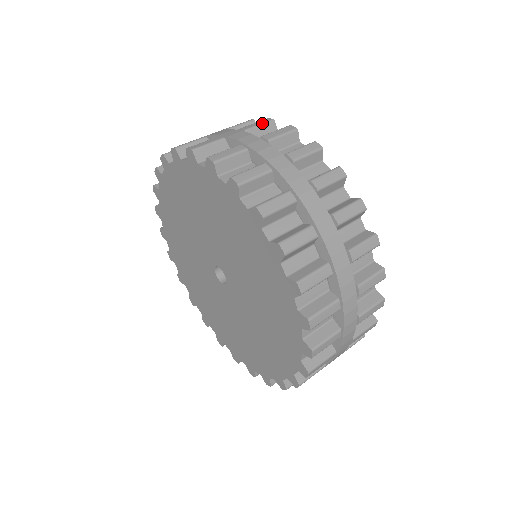
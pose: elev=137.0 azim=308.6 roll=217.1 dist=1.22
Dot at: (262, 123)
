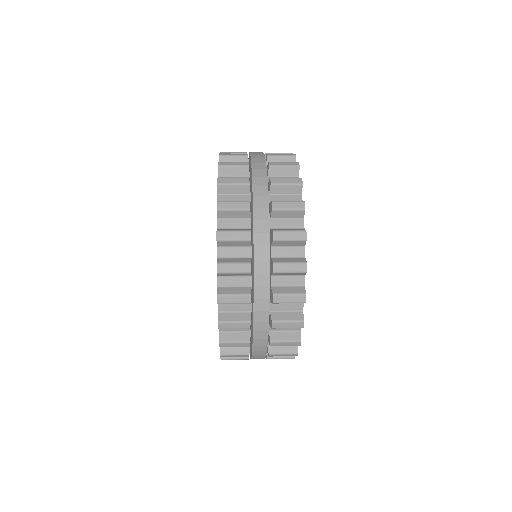
Dot at: occluded
